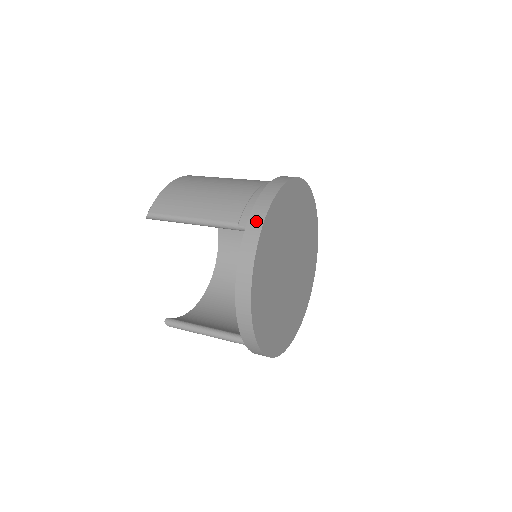
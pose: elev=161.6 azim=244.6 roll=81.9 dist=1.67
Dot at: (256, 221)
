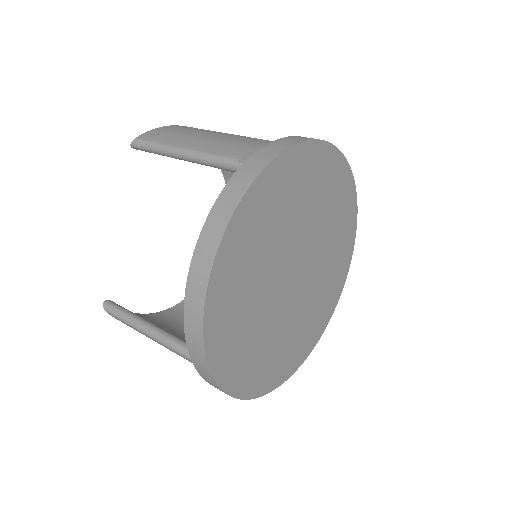
Dot at: (265, 155)
